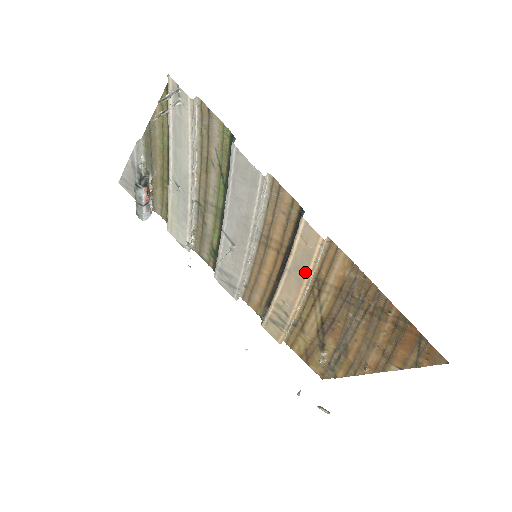
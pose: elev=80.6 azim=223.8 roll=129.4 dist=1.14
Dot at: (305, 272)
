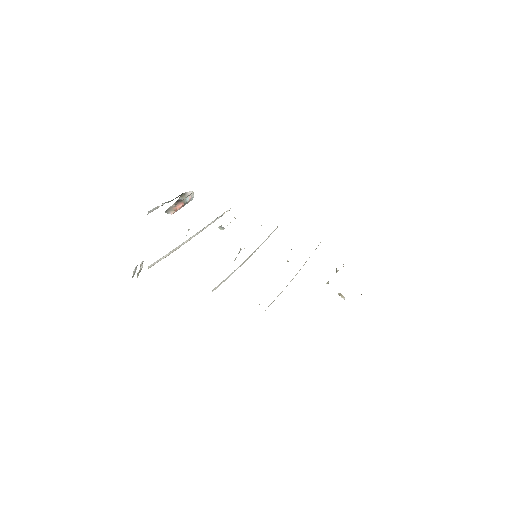
Dot at: occluded
